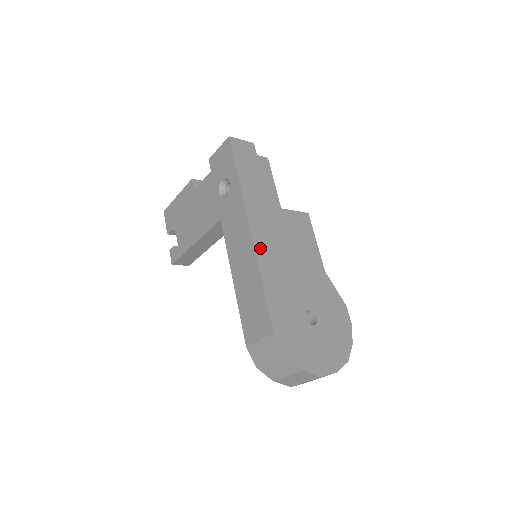
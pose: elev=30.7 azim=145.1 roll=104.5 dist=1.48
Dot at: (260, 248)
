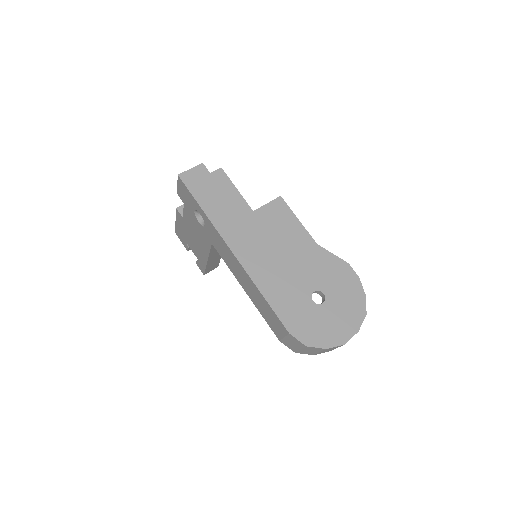
Dot at: (249, 265)
